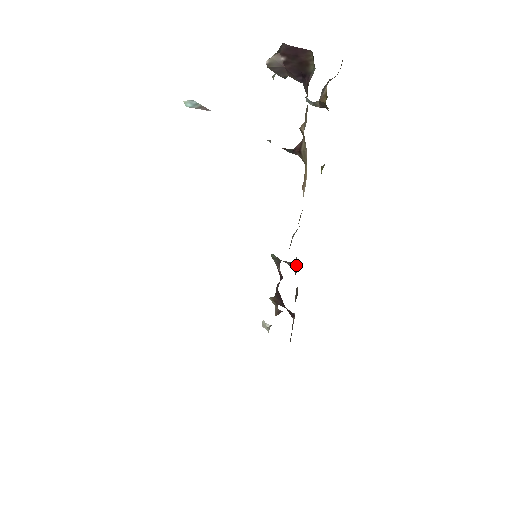
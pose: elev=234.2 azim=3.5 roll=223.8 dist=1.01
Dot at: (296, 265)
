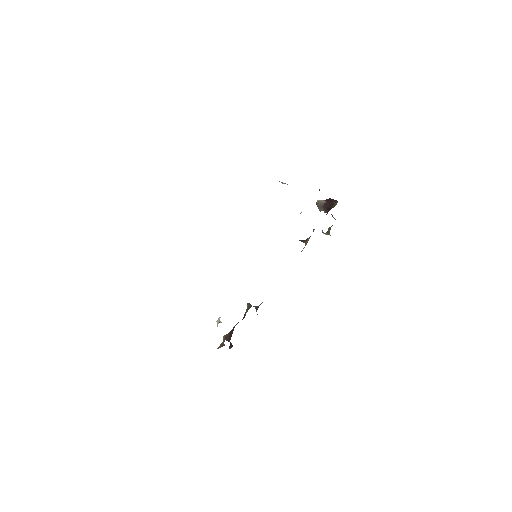
Dot at: (261, 303)
